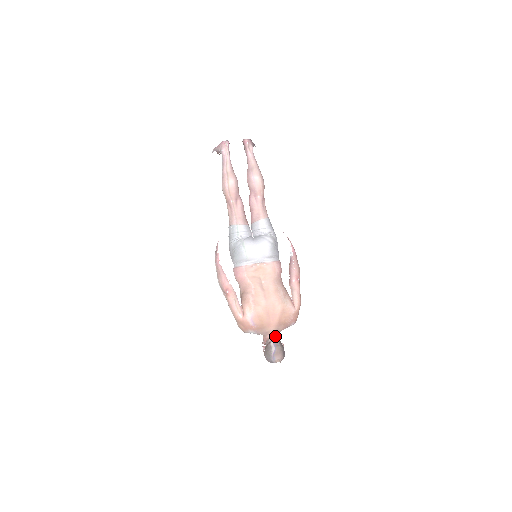
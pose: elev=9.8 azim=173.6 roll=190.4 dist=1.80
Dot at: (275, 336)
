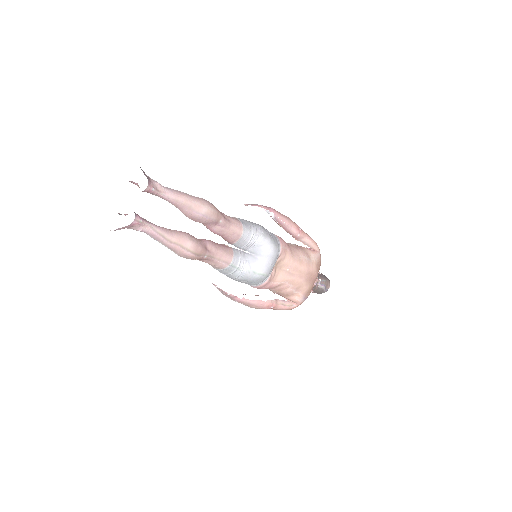
Dot at: (316, 279)
